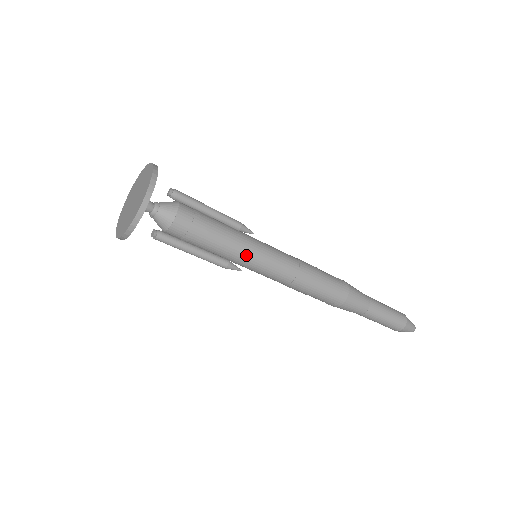
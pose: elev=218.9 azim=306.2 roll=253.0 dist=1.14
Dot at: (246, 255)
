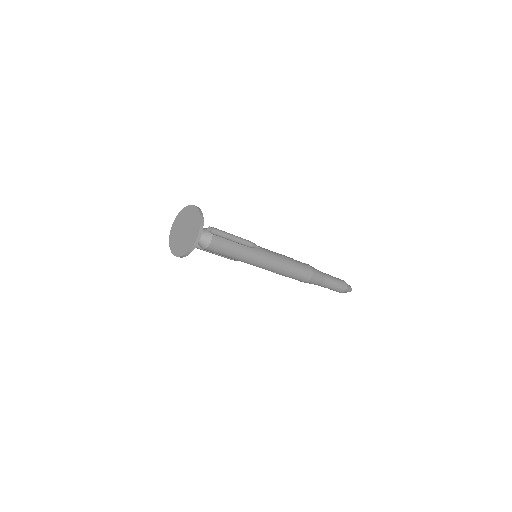
Dot at: occluded
